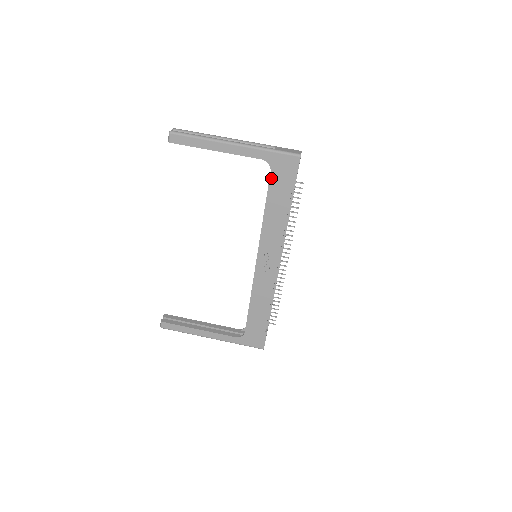
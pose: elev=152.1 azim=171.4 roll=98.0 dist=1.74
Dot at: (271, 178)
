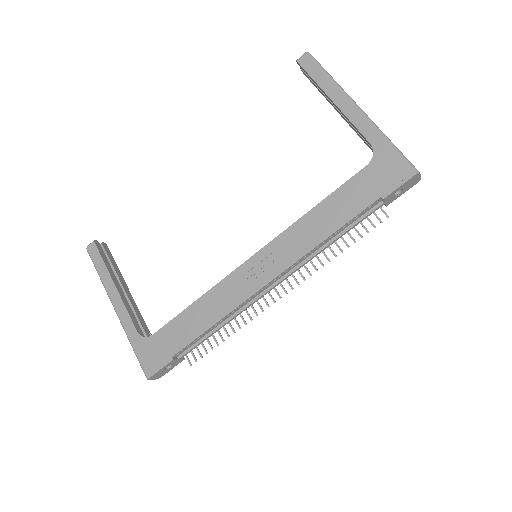
Dot at: (361, 173)
